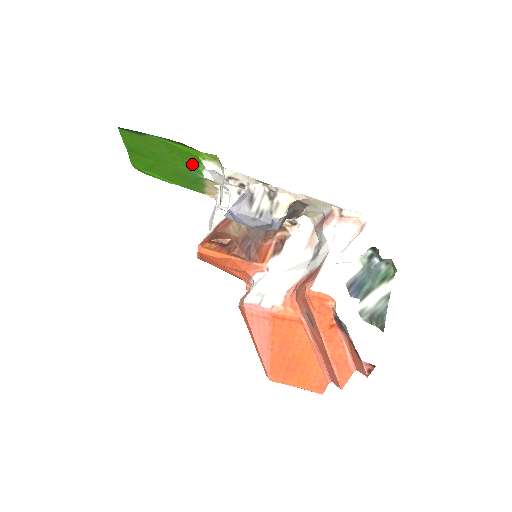
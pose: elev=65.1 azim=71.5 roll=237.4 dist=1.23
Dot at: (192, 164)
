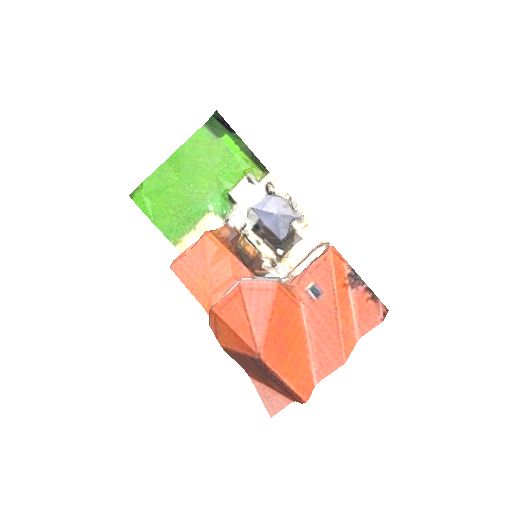
Dot at: (222, 185)
